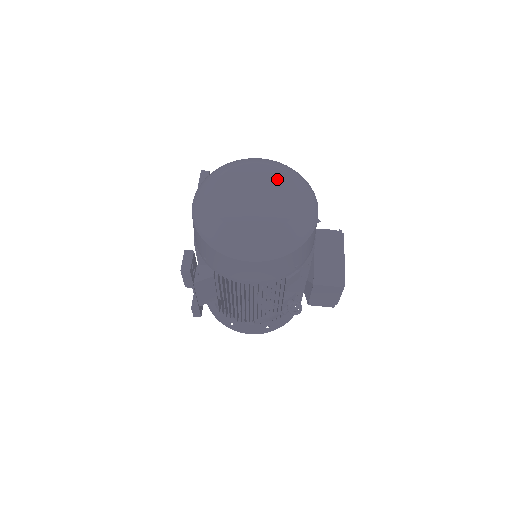
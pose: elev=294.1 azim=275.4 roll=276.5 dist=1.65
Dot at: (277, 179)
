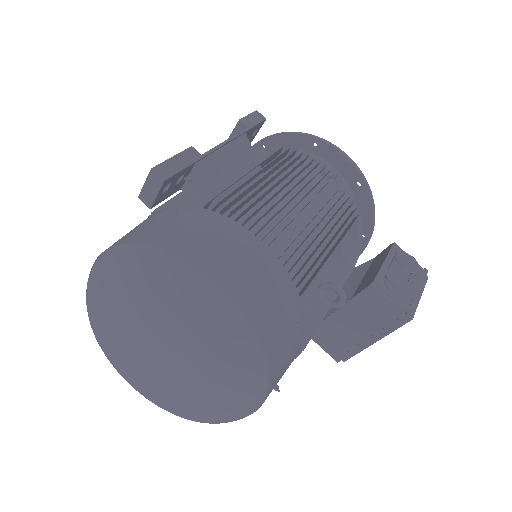
Dot at: (195, 368)
